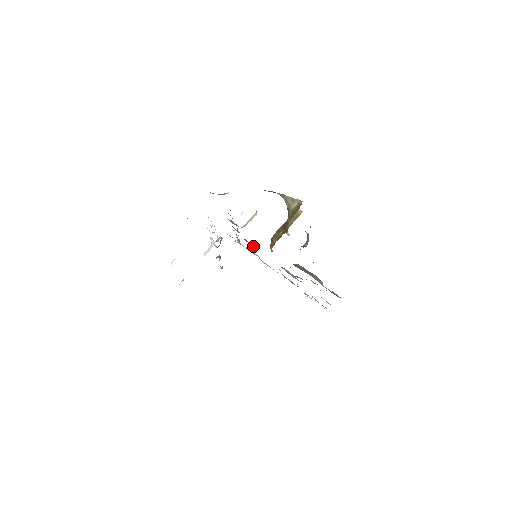
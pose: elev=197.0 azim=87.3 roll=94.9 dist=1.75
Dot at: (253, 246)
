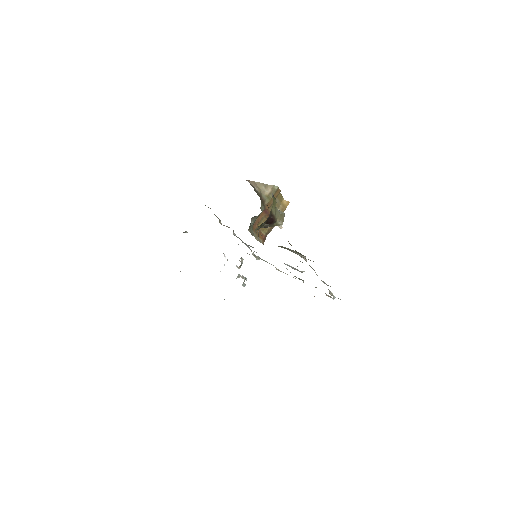
Dot at: (252, 247)
